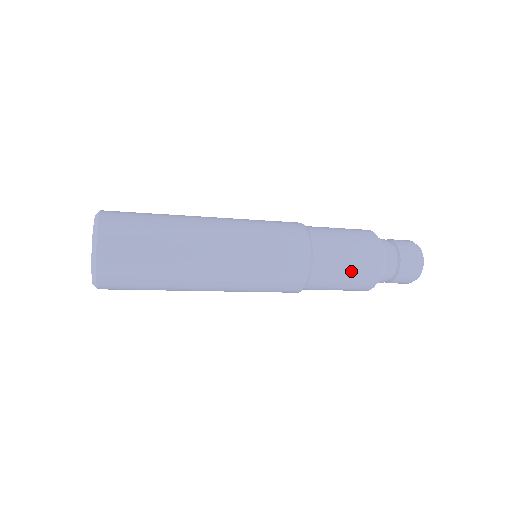
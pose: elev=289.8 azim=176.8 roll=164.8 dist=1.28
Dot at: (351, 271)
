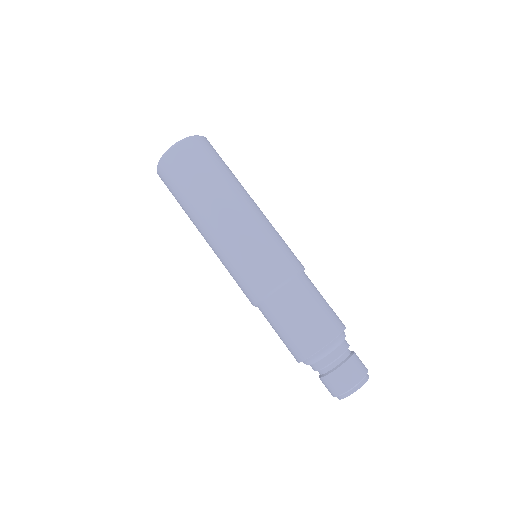
Dot at: (303, 321)
